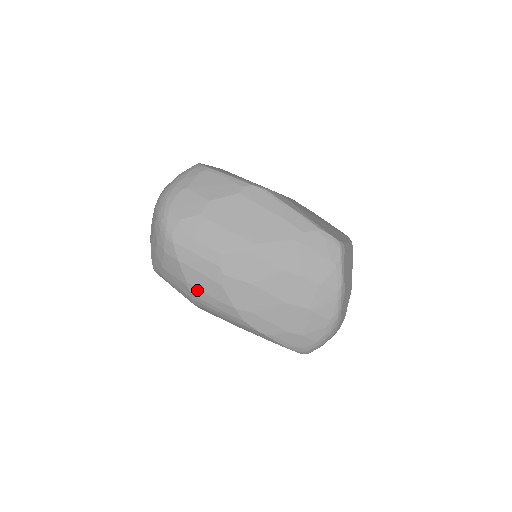
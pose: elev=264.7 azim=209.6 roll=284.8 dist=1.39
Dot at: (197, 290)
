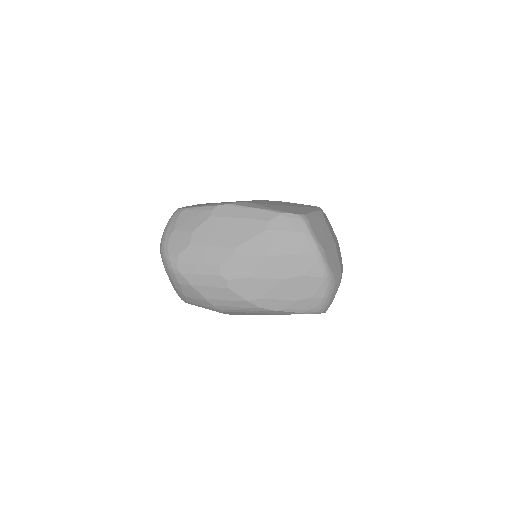
Dot at: (215, 301)
